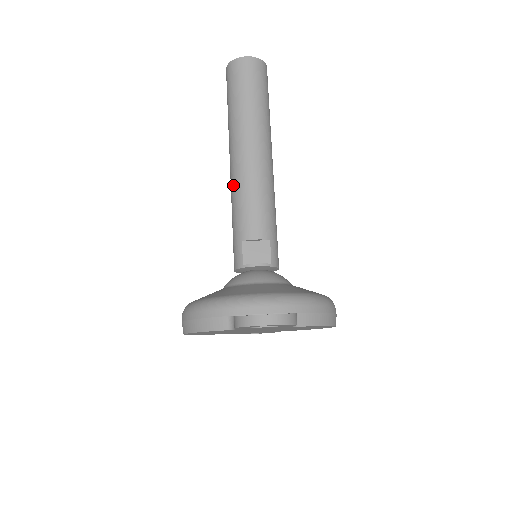
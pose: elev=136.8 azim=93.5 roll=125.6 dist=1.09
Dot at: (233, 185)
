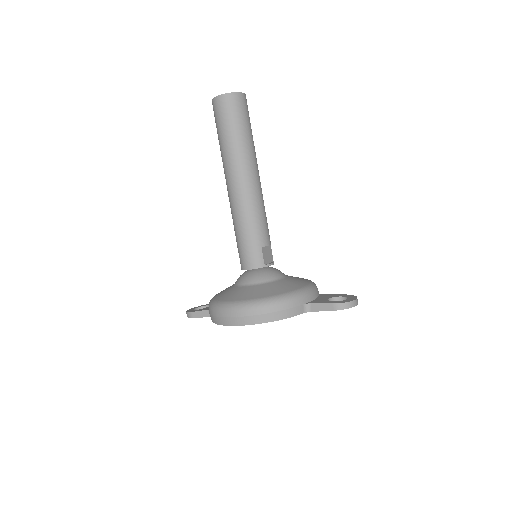
Dot at: (247, 202)
